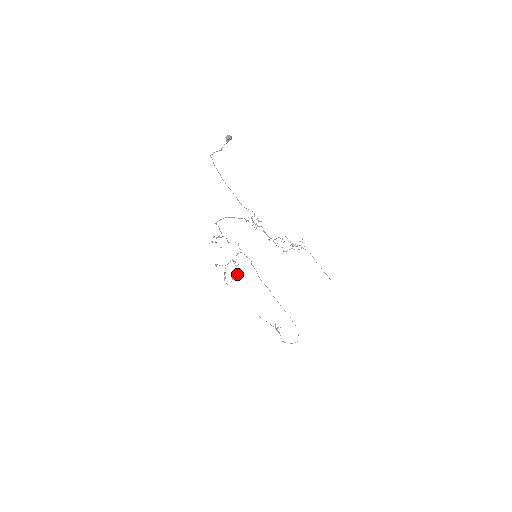
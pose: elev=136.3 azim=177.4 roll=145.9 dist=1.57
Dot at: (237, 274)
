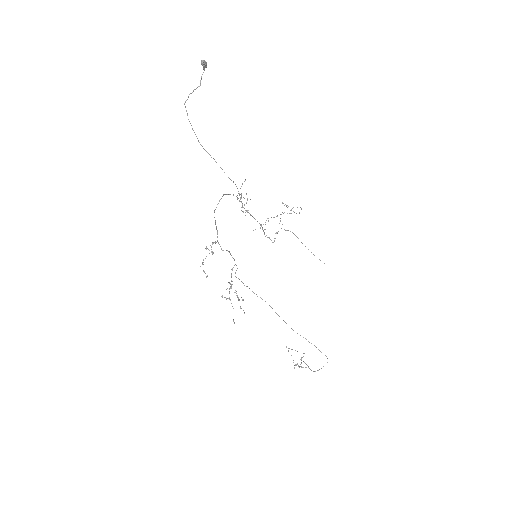
Dot at: occluded
